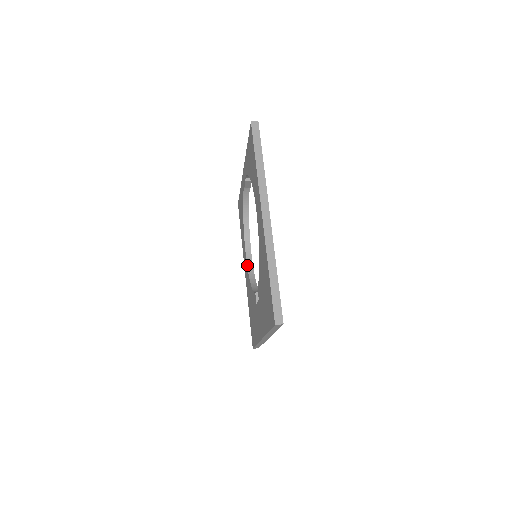
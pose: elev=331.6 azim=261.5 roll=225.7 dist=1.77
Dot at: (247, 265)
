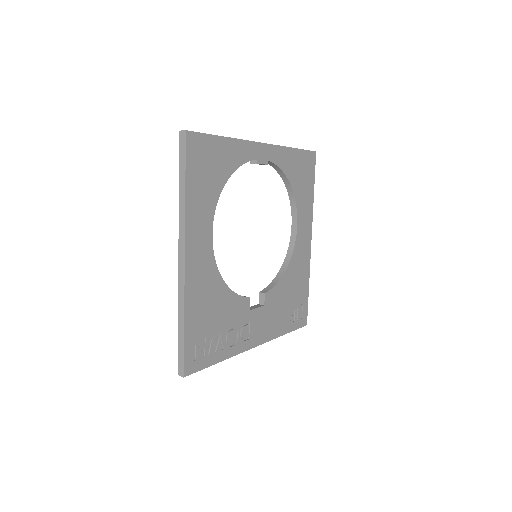
Dot at: (289, 242)
